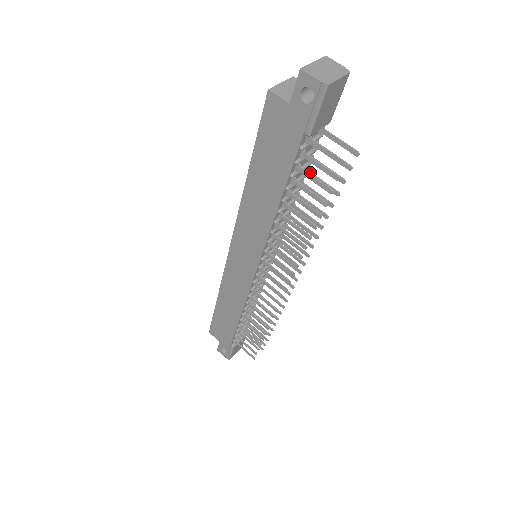
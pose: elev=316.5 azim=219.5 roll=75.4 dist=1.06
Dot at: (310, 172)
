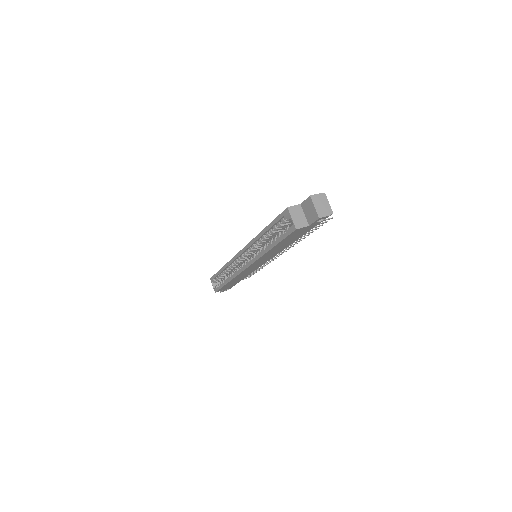
Dot at: occluded
